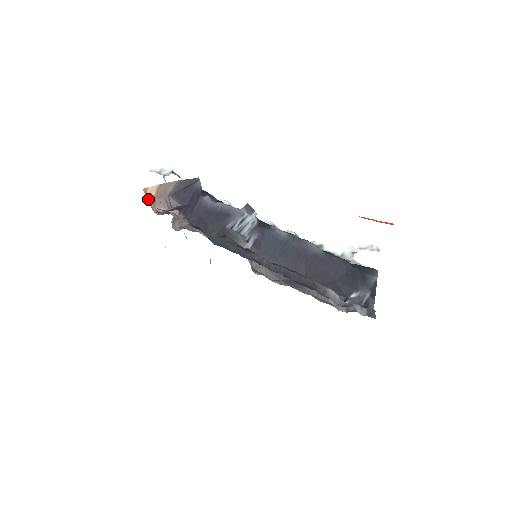
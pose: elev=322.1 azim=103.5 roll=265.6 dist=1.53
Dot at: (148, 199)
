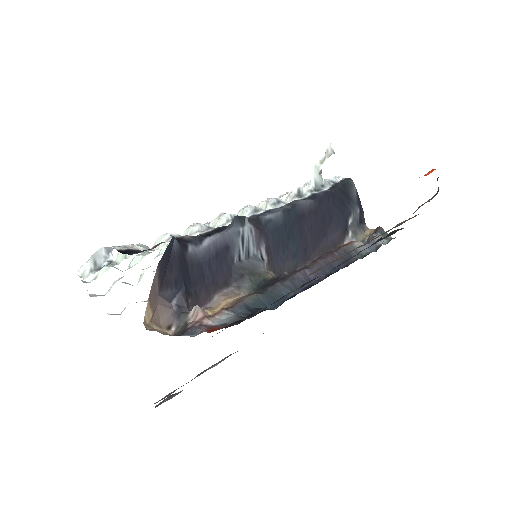
Dot at: (155, 330)
